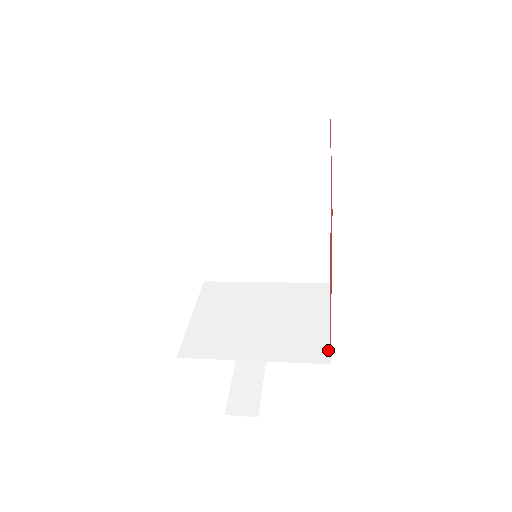
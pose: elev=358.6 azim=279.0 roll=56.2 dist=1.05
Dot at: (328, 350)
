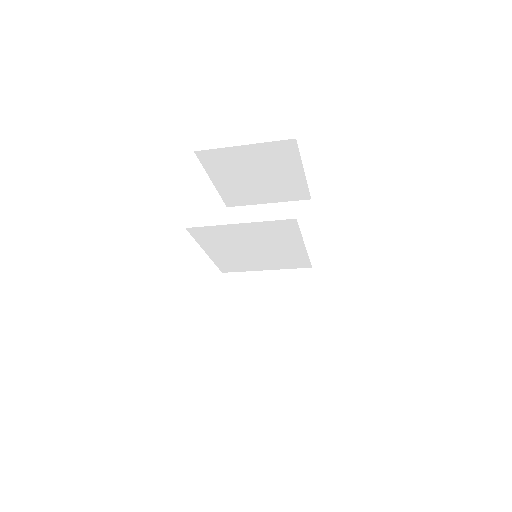
Dot at: (312, 332)
